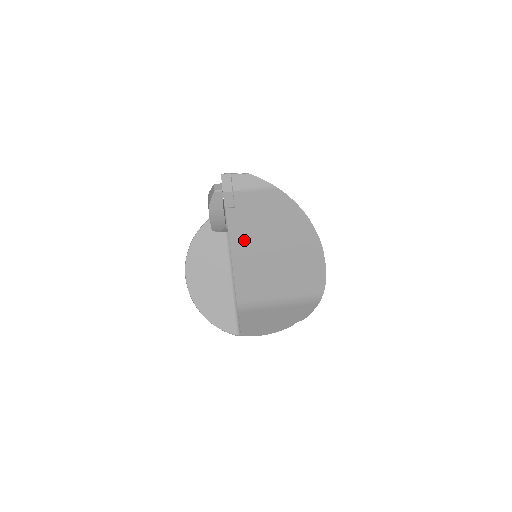
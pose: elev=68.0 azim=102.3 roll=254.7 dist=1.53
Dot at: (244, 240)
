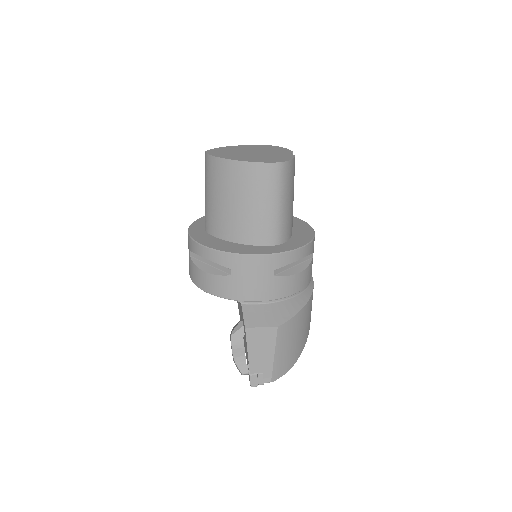
Dot at: occluded
